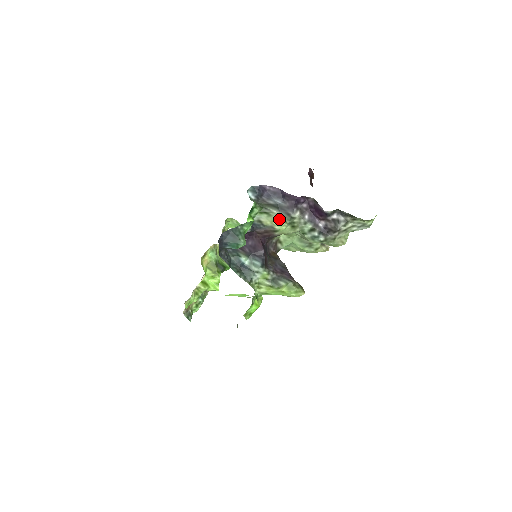
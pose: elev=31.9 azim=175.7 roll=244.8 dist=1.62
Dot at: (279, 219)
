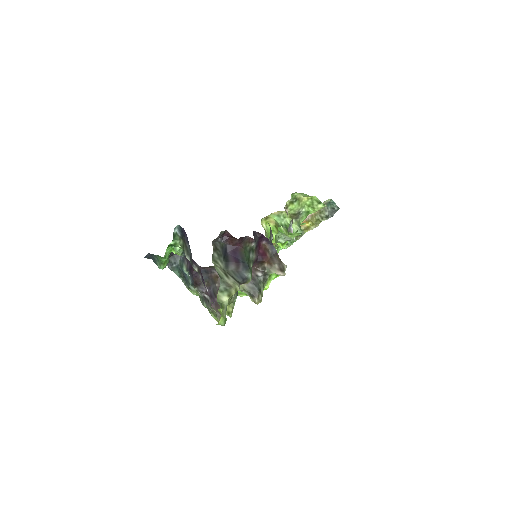
Dot at: occluded
